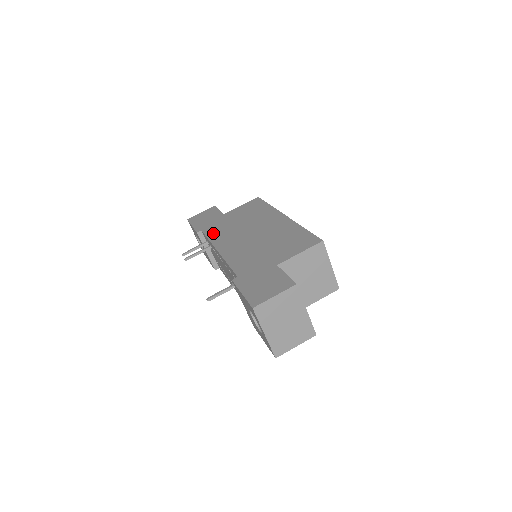
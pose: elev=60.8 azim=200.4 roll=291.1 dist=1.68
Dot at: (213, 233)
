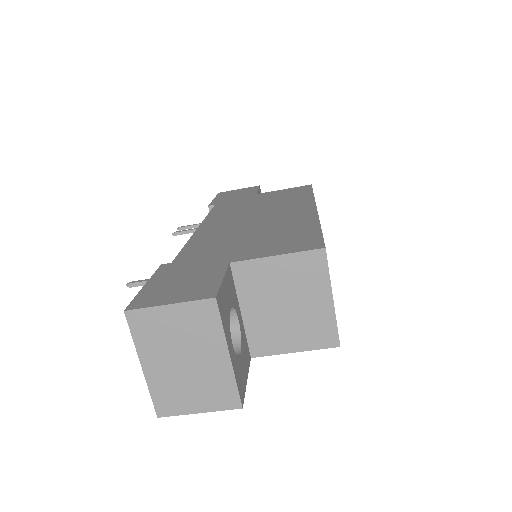
Dot at: (220, 209)
